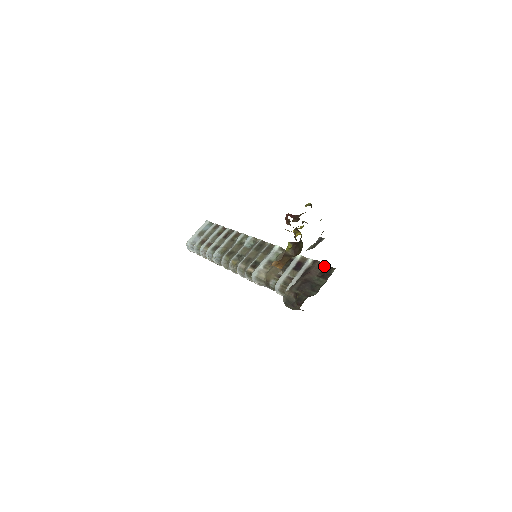
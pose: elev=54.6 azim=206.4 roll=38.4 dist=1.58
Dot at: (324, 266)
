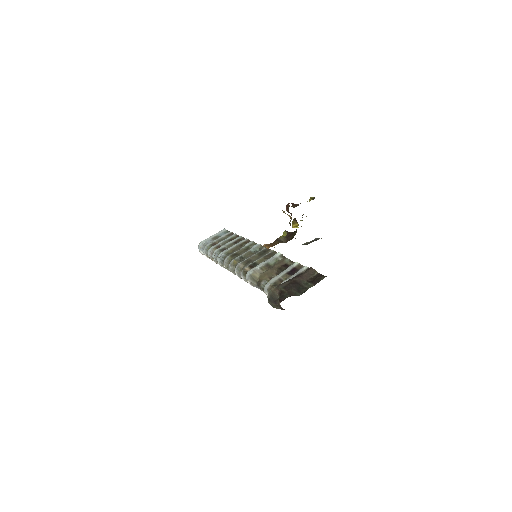
Dot at: (316, 273)
